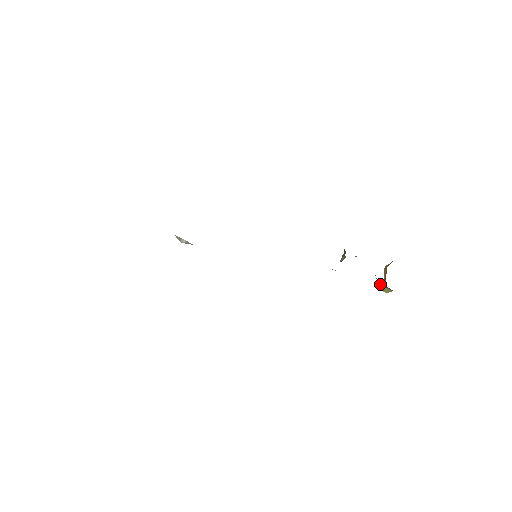
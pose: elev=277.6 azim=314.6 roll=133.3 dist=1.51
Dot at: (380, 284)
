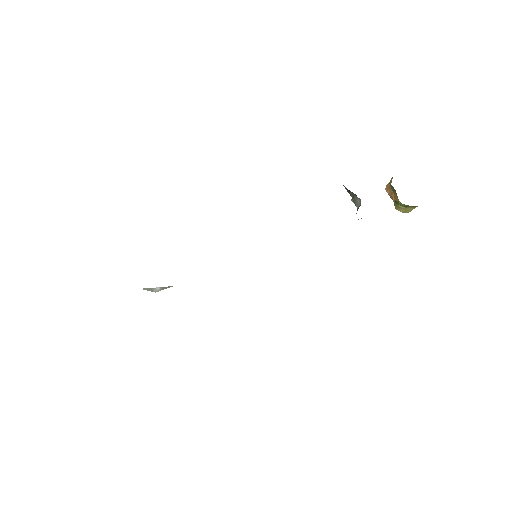
Dot at: (399, 207)
